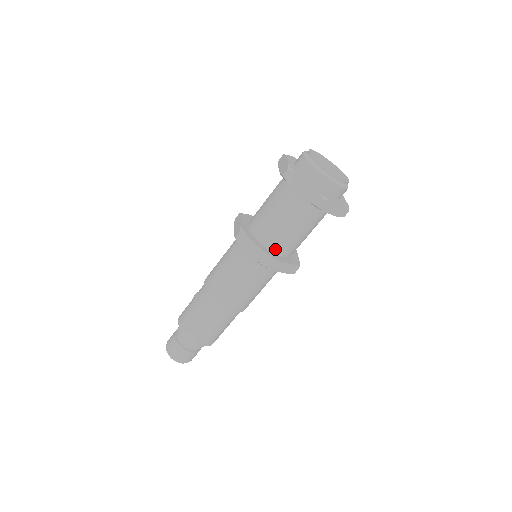
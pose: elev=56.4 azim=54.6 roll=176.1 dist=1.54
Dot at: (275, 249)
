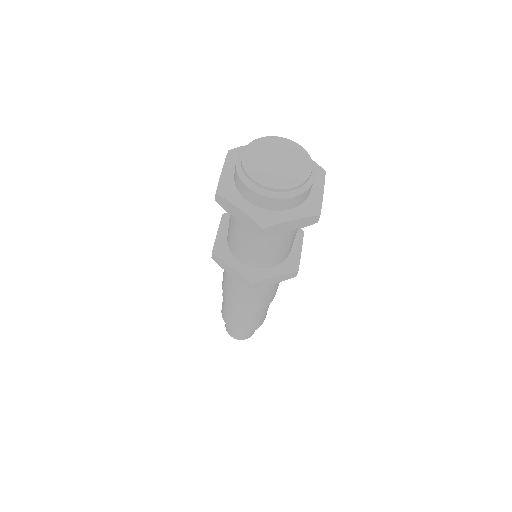
Dot at: (255, 265)
